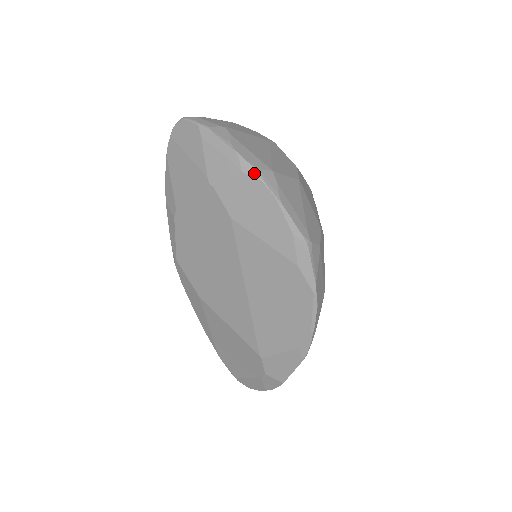
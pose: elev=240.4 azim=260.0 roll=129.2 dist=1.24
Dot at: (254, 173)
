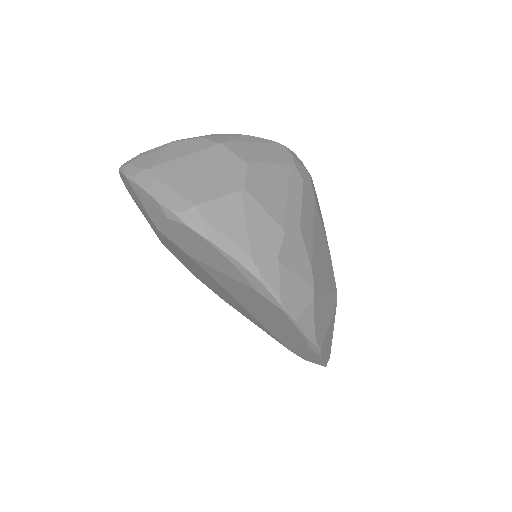
Dot at: (176, 218)
